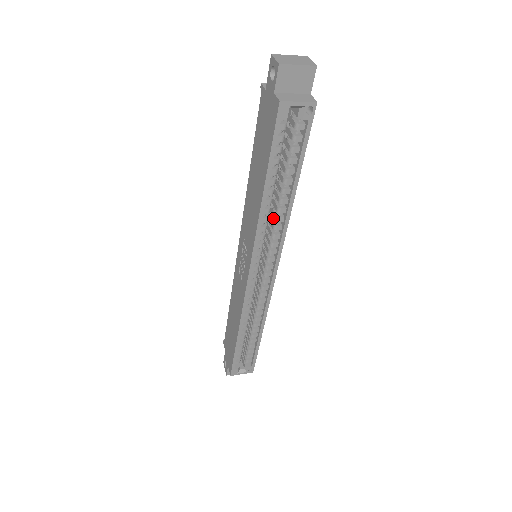
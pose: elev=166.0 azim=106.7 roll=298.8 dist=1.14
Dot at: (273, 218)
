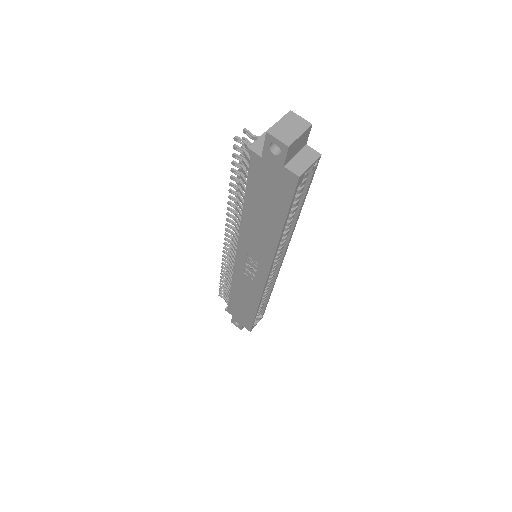
Dot at: occluded
